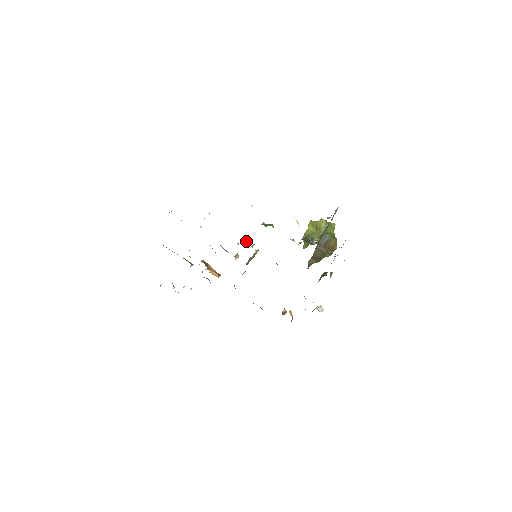
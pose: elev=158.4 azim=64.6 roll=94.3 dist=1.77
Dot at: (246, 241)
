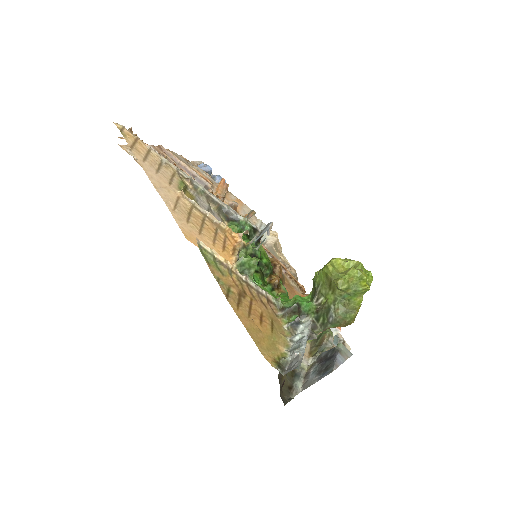
Dot at: (243, 232)
